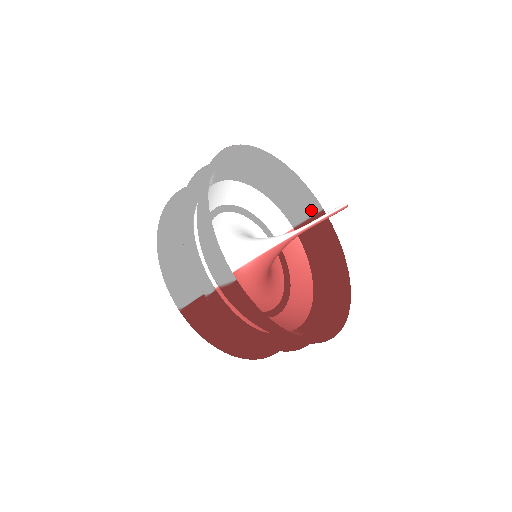
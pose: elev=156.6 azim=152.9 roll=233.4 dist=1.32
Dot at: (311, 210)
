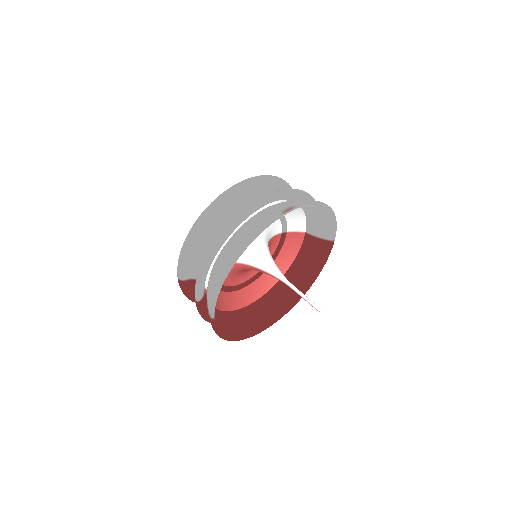
Dot at: (326, 236)
